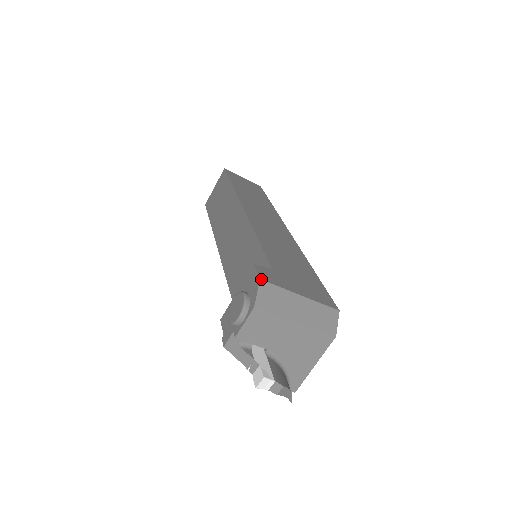
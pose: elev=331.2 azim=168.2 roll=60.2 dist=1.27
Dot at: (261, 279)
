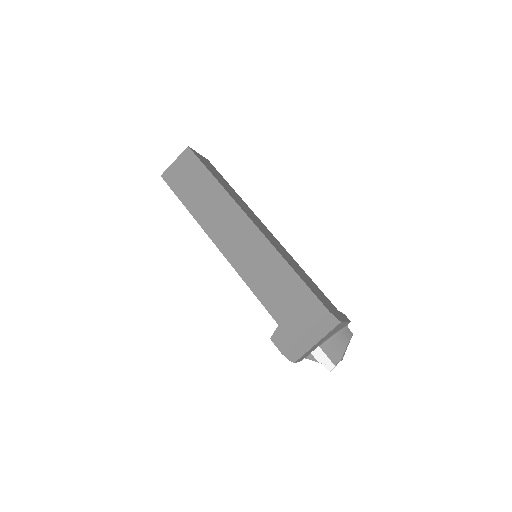
Dot at: (282, 353)
